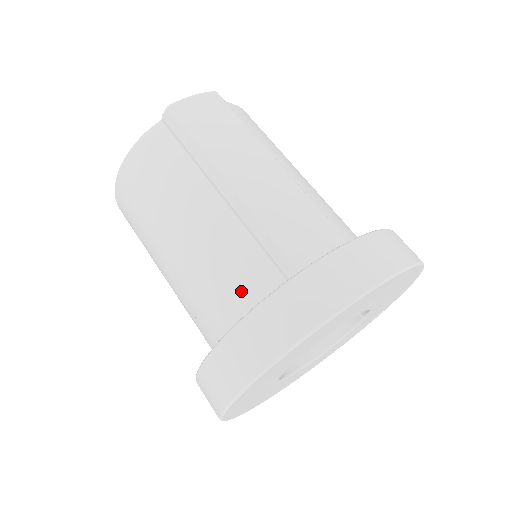
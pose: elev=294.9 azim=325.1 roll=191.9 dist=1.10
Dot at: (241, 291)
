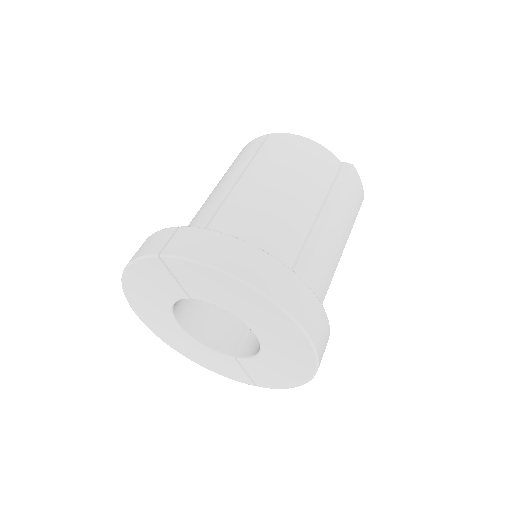
Dot at: (265, 247)
